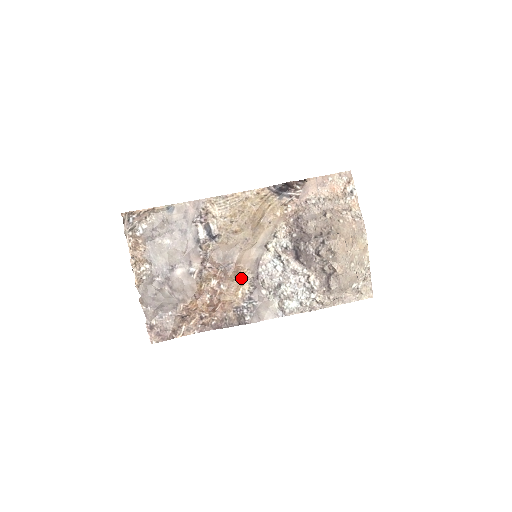
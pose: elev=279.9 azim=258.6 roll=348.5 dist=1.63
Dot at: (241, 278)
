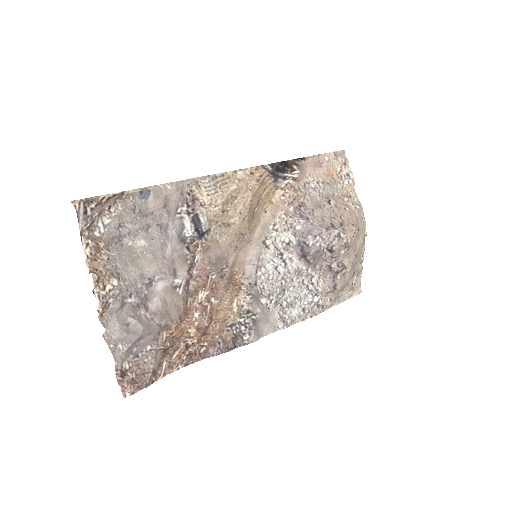
Dot at: (235, 286)
